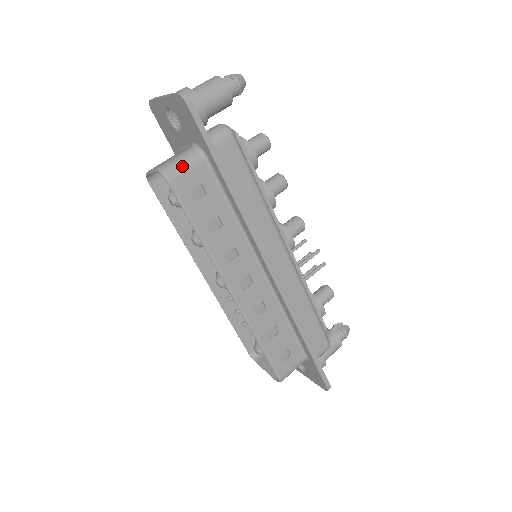
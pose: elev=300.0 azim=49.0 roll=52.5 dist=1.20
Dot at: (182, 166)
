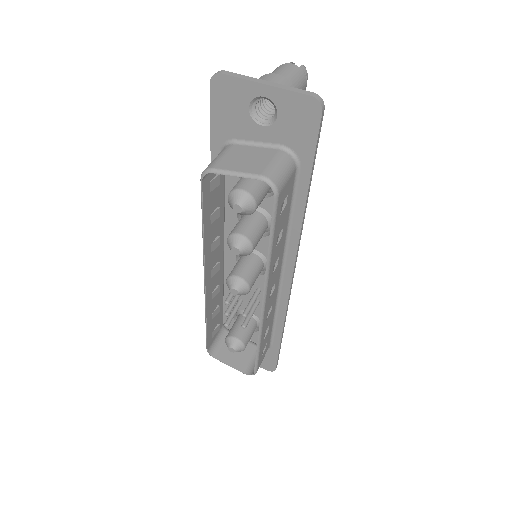
Dot at: (285, 176)
